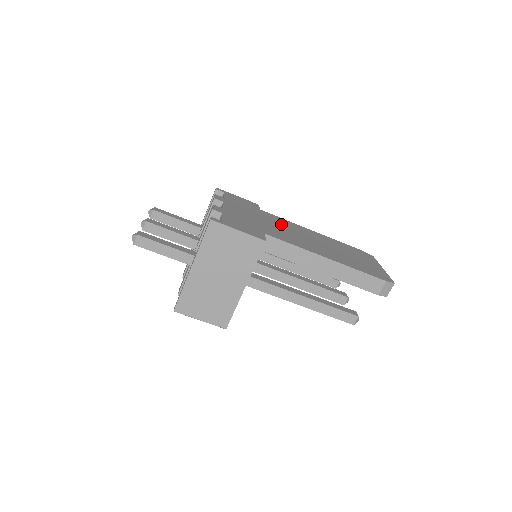
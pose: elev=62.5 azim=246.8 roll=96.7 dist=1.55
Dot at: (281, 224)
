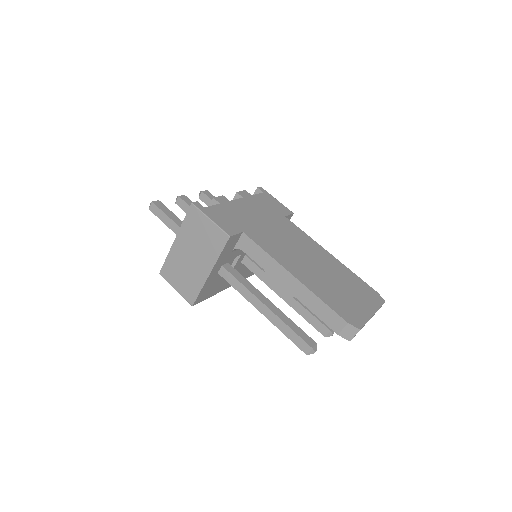
Dot at: (288, 234)
